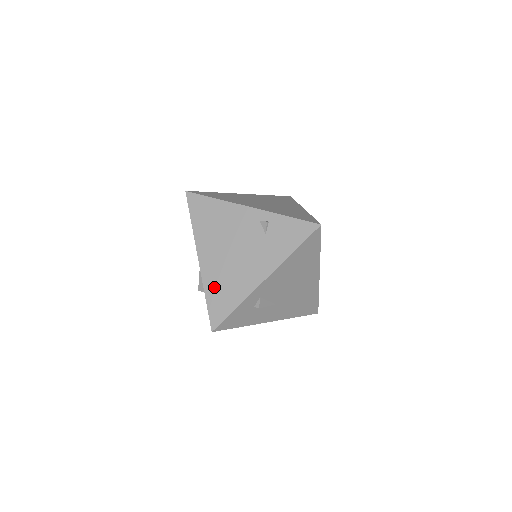
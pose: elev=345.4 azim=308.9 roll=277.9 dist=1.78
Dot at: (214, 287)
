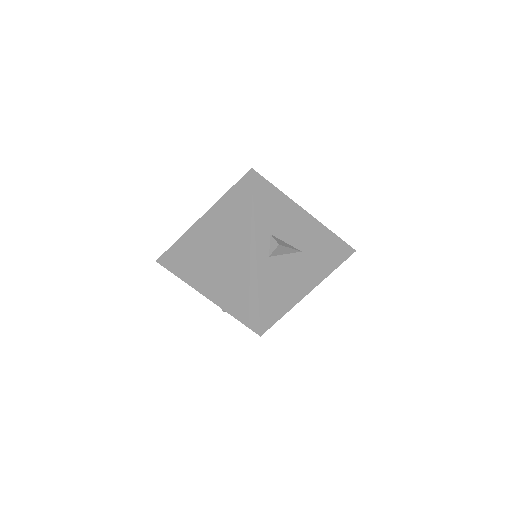
Dot at: occluded
